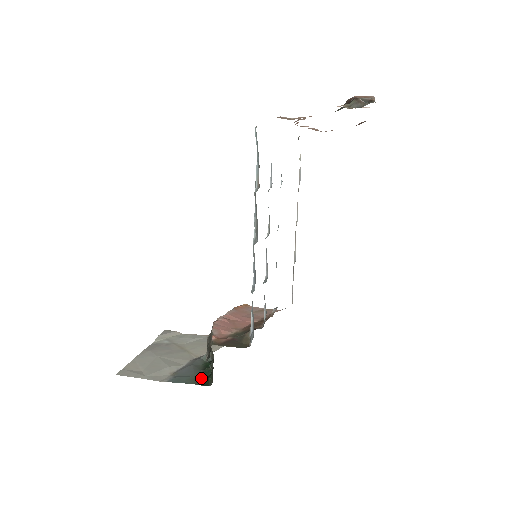
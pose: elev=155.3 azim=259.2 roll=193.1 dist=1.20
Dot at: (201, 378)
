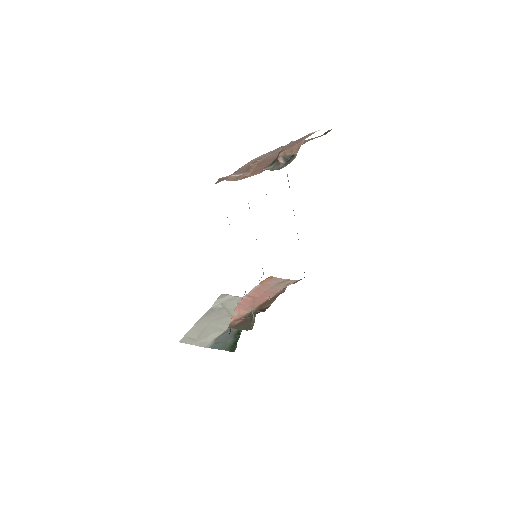
Dot at: (232, 344)
